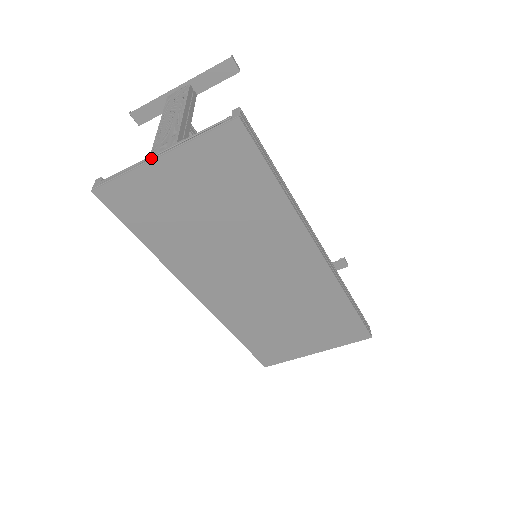
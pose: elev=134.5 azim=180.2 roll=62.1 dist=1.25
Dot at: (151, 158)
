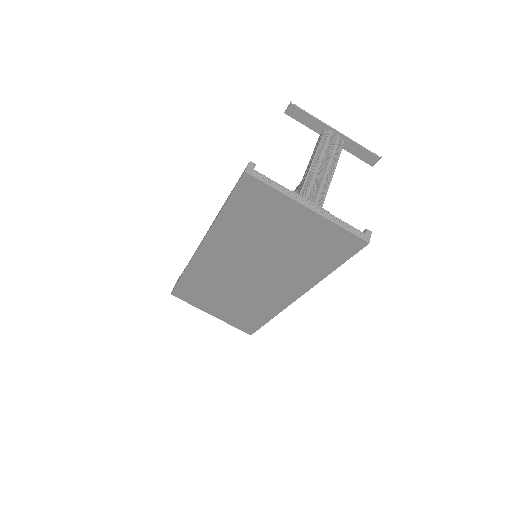
Dot at: (302, 201)
